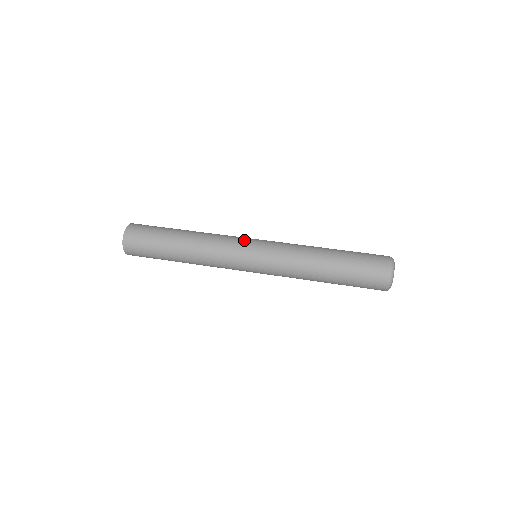
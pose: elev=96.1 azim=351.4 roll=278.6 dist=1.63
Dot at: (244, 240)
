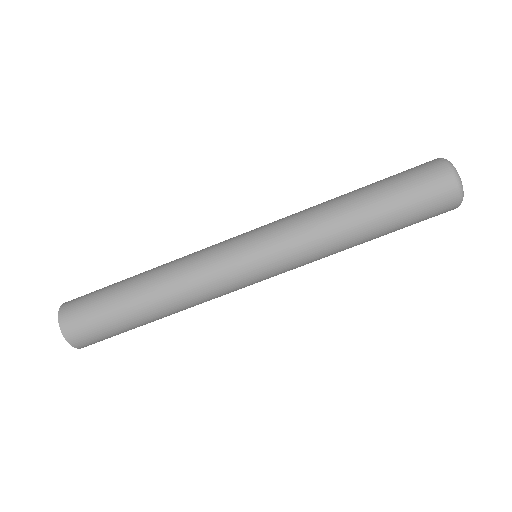
Dot at: (232, 255)
